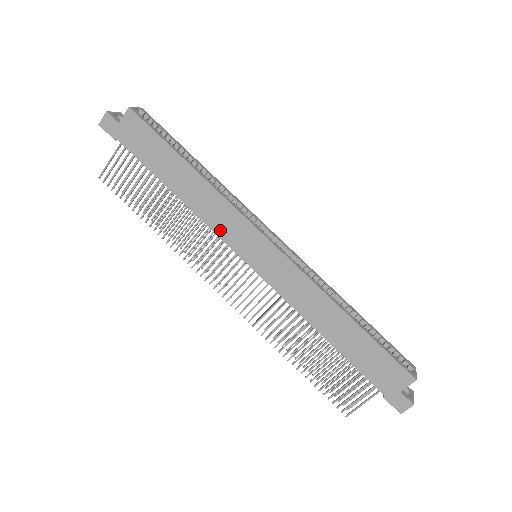
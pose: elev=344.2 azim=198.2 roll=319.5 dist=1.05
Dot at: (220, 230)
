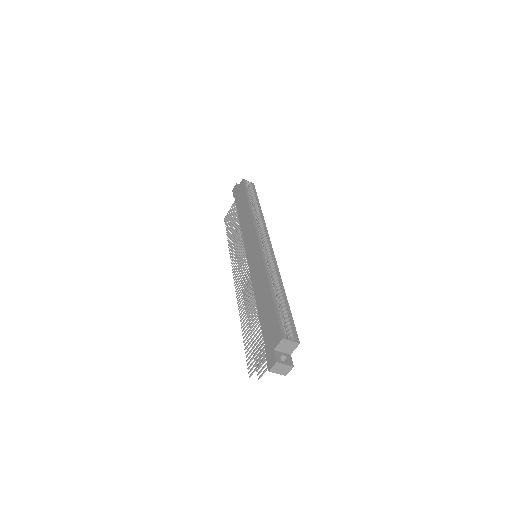
Dot at: (245, 238)
